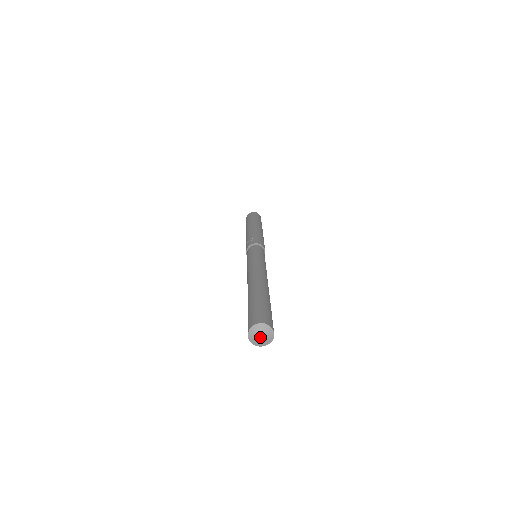
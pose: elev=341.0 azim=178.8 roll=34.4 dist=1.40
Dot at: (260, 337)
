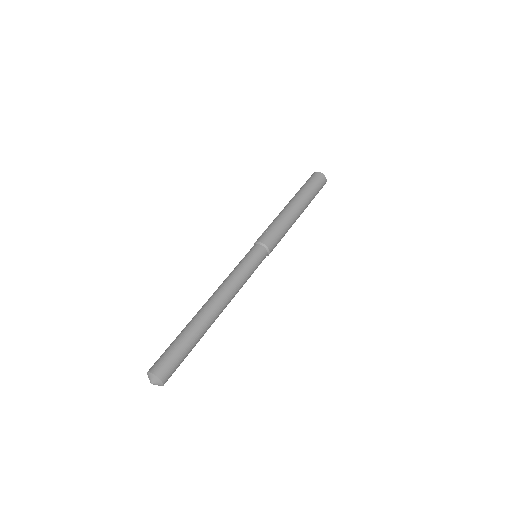
Dot at: (151, 382)
